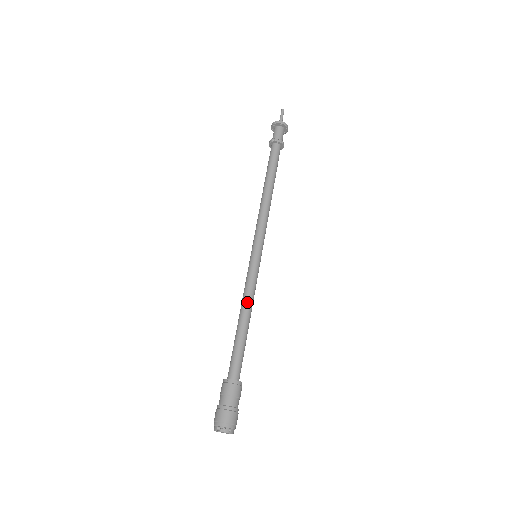
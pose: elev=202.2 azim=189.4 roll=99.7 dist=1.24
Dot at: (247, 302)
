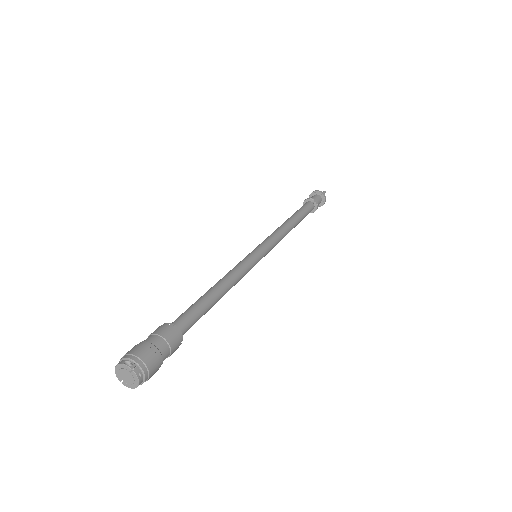
Dot at: (230, 278)
